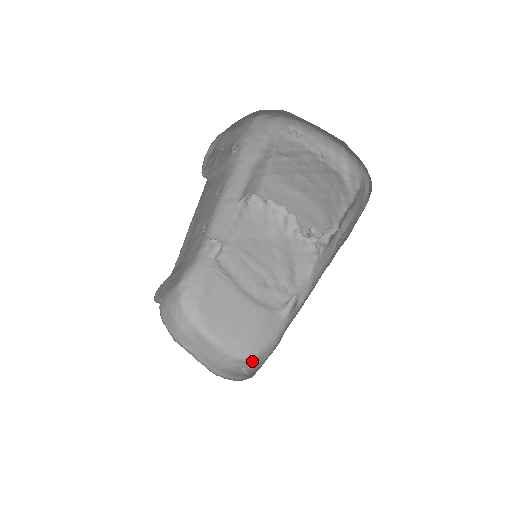
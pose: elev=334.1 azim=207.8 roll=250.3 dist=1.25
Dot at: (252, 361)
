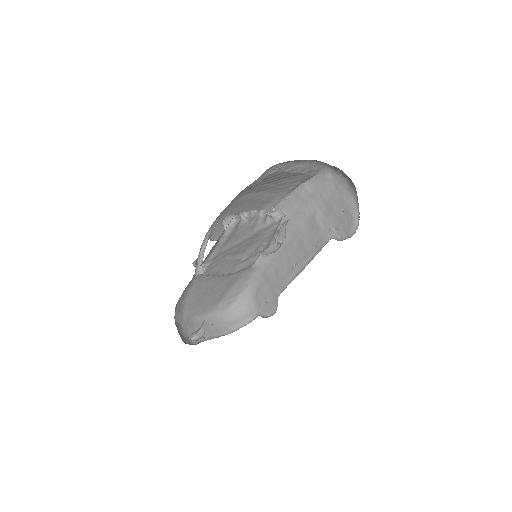
Dot at: (238, 304)
